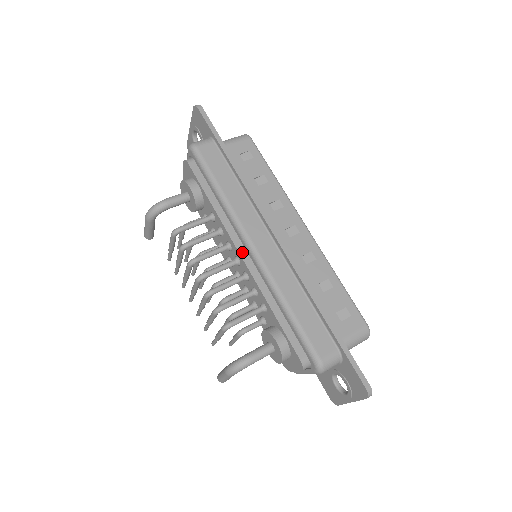
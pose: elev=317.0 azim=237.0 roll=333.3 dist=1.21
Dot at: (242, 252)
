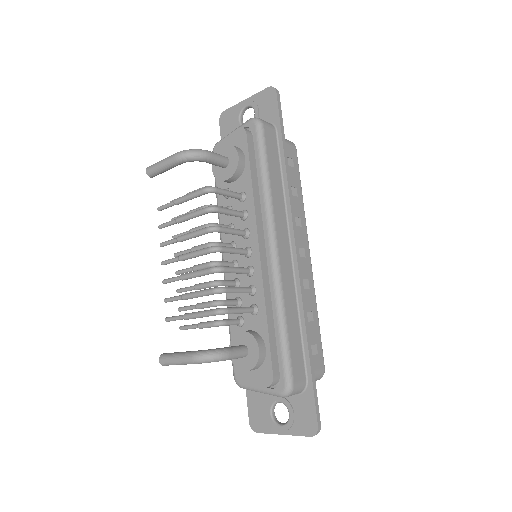
Dot at: (261, 247)
